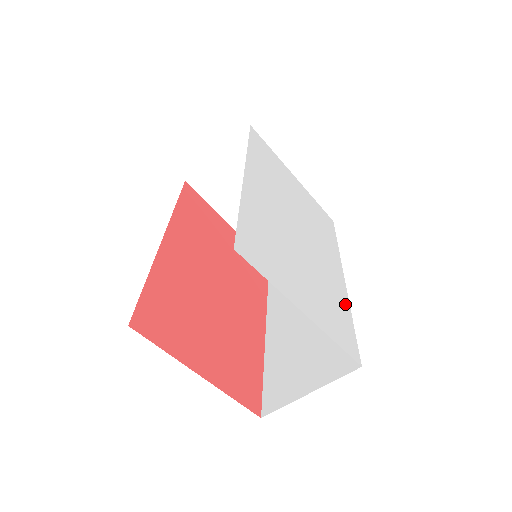
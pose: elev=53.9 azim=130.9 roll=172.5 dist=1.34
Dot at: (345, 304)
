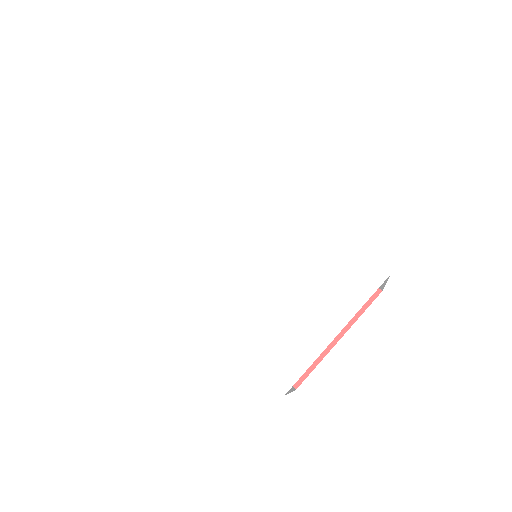
Dot at: (330, 230)
